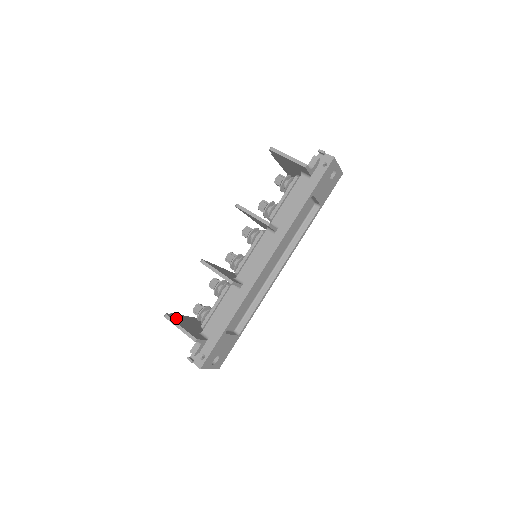
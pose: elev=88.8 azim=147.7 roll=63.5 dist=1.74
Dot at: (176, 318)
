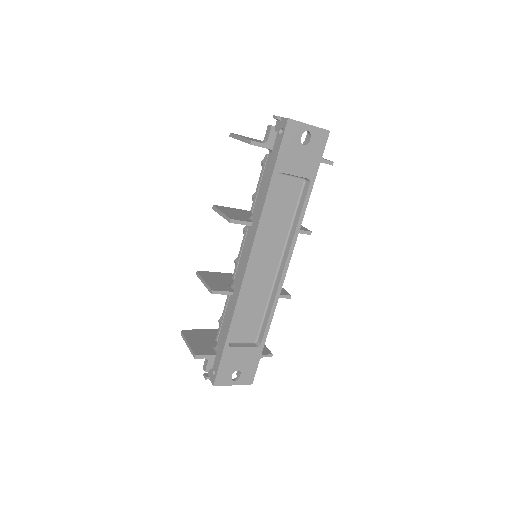
Dot at: (194, 334)
